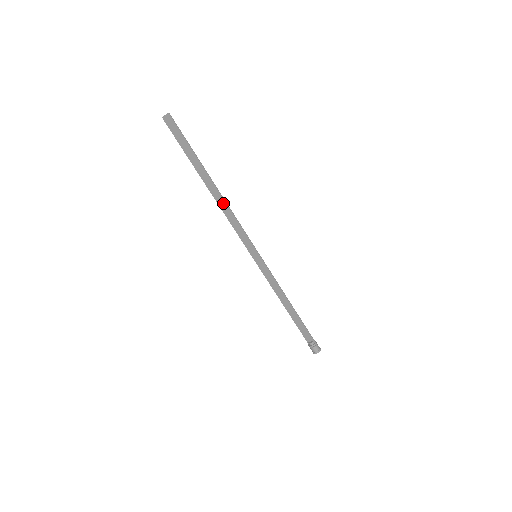
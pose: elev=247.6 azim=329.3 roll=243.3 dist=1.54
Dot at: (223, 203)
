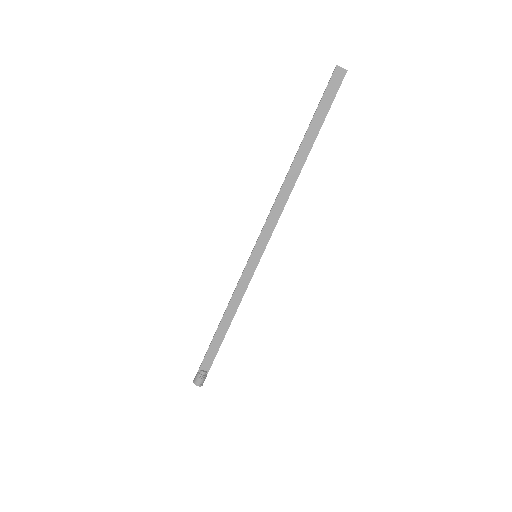
Dot at: (290, 186)
